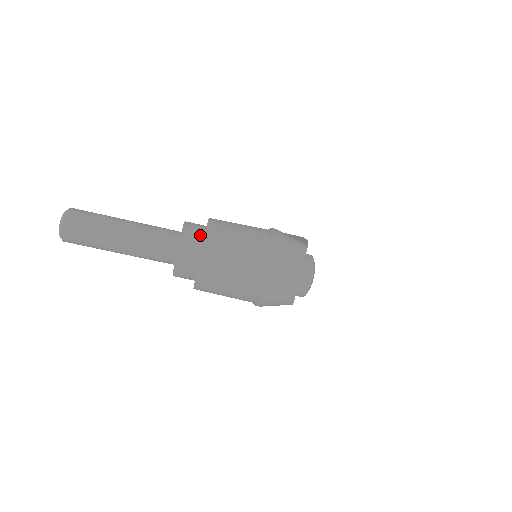
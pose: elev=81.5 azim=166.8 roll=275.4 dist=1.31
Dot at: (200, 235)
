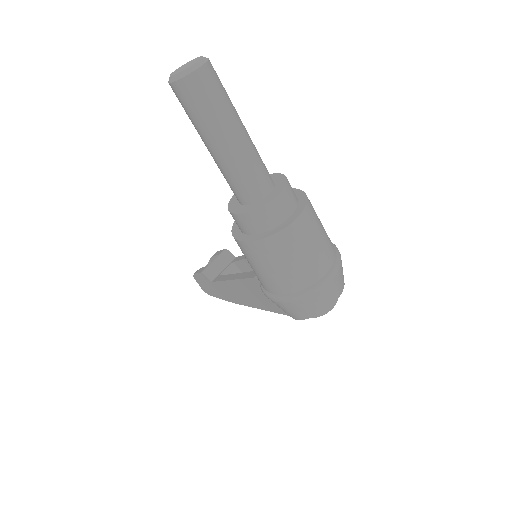
Dot at: occluded
